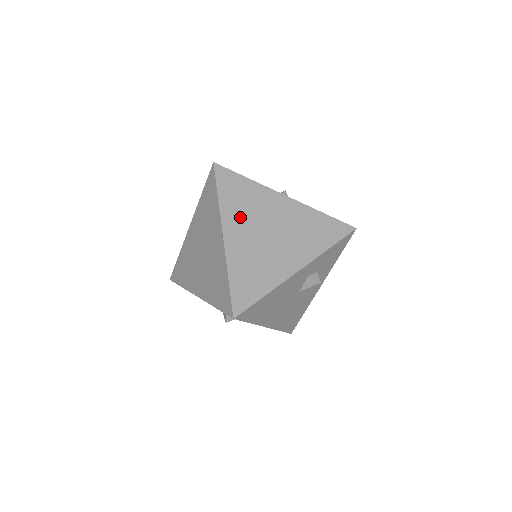
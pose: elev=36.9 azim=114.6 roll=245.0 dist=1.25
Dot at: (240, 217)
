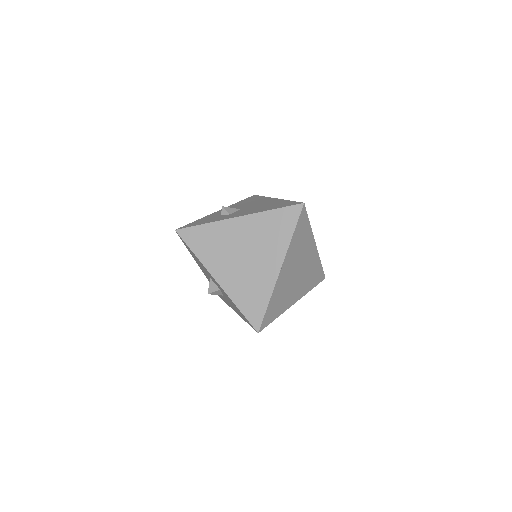
Dot at: (294, 256)
